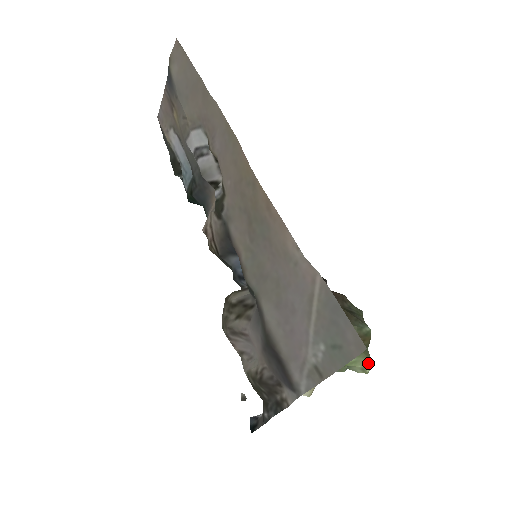
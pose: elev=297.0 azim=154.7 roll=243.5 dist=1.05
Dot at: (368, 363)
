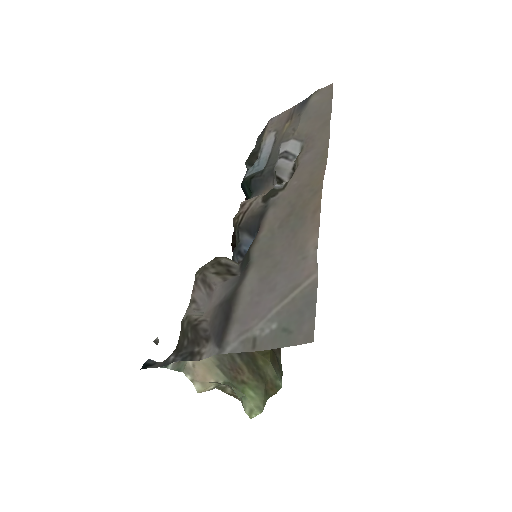
Dot at: (260, 409)
